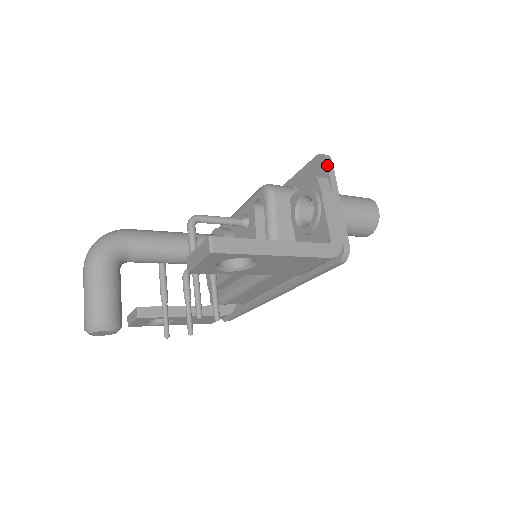
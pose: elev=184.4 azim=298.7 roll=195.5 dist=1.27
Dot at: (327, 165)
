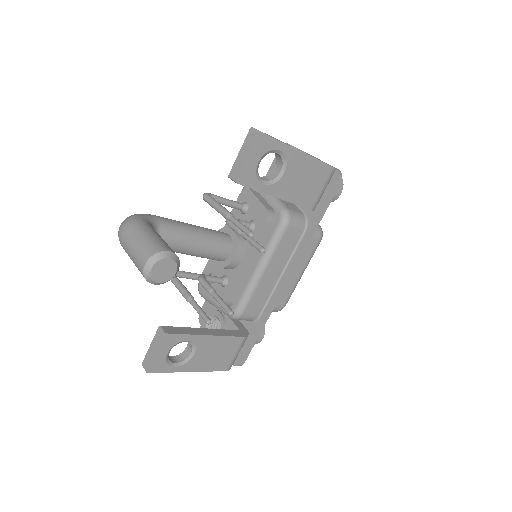
Dot at: (291, 145)
